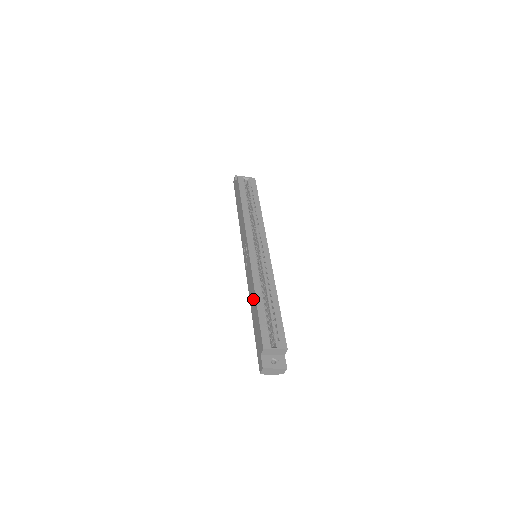
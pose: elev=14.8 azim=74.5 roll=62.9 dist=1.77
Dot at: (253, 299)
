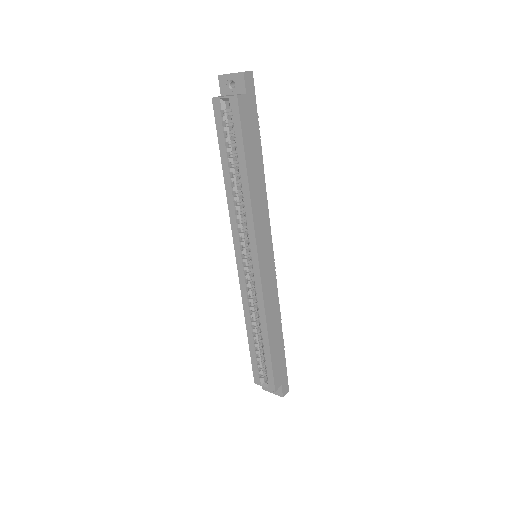
Dot at: occluded
